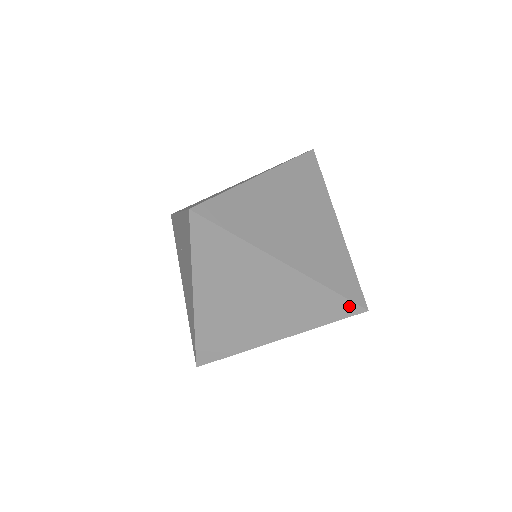
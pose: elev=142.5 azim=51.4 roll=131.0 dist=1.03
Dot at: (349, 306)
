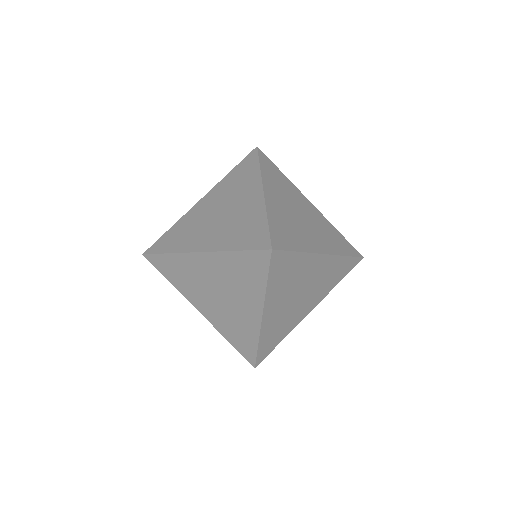
Dot at: (353, 249)
